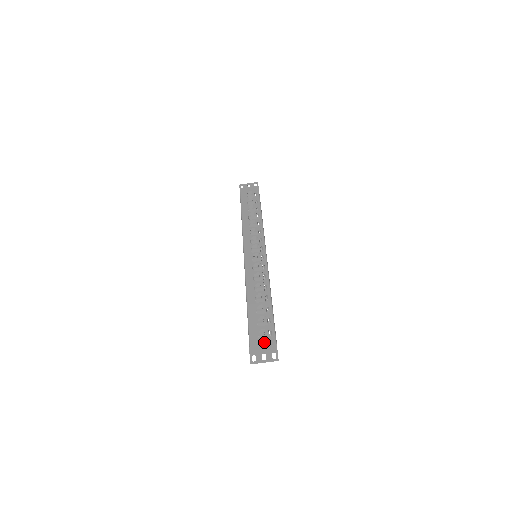
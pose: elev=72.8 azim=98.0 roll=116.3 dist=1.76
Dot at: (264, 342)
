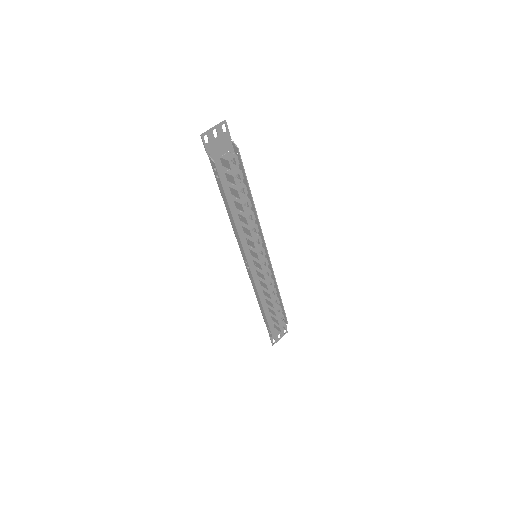
Dot at: (221, 150)
